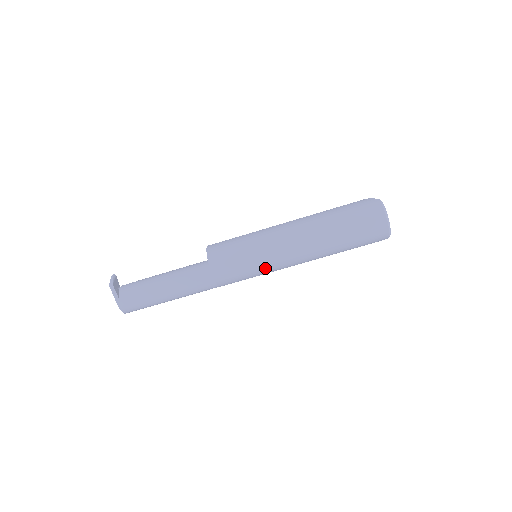
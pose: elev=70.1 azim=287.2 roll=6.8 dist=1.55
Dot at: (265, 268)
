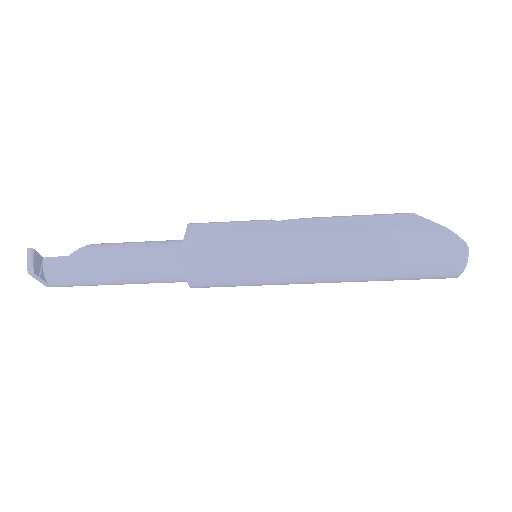
Dot at: occluded
